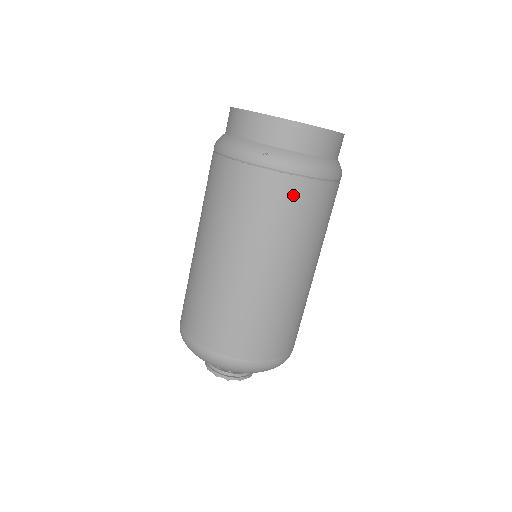
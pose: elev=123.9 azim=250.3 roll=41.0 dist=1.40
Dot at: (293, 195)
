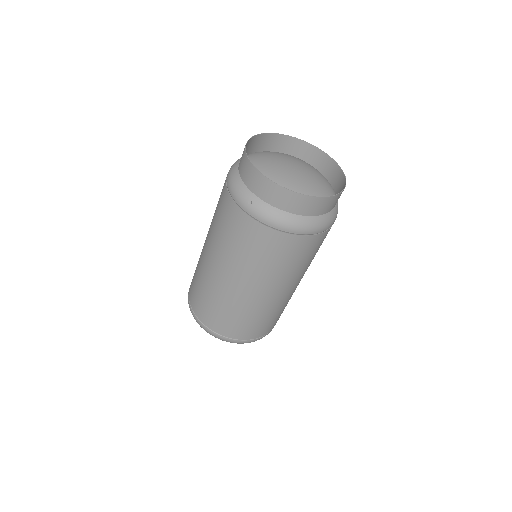
Dot at: (267, 241)
